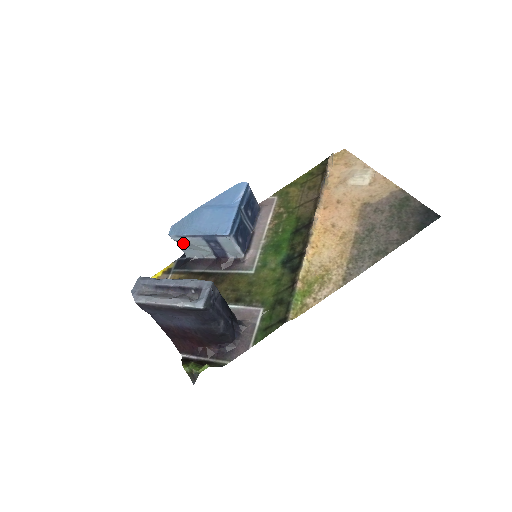
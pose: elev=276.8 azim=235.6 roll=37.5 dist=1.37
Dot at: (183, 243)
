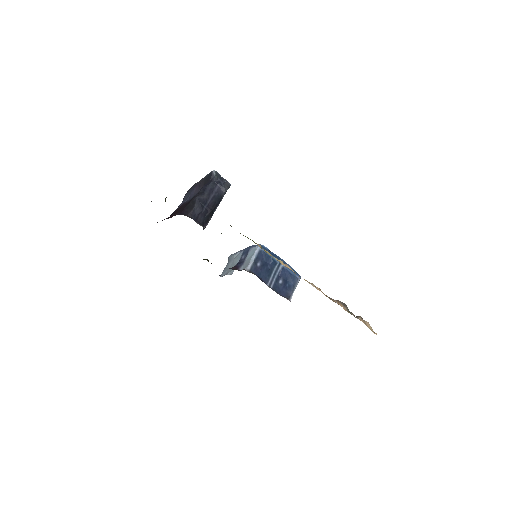
Dot at: (230, 259)
